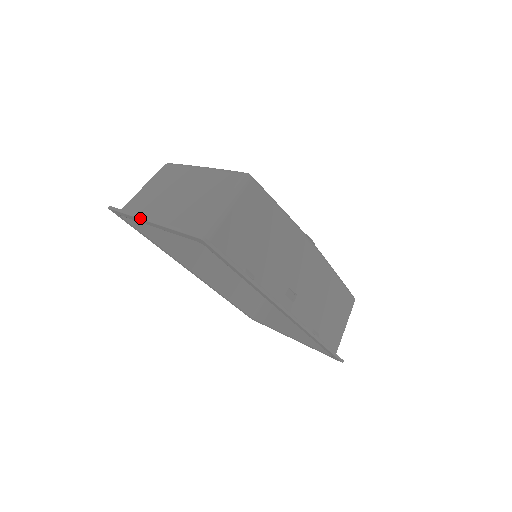
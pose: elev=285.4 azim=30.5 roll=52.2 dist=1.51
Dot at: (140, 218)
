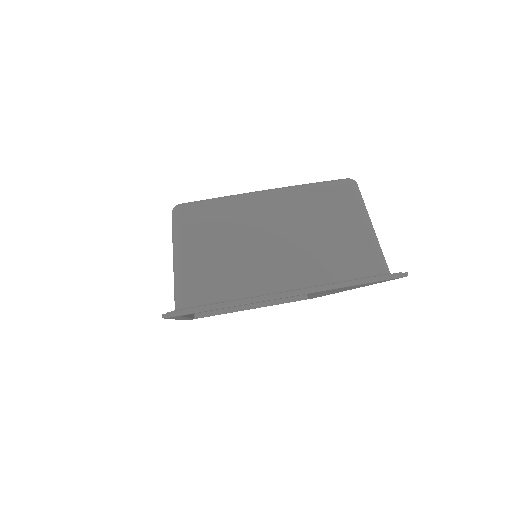
Dot at: (270, 299)
